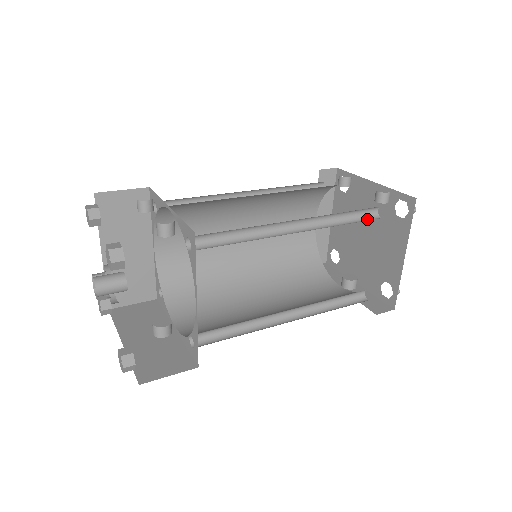
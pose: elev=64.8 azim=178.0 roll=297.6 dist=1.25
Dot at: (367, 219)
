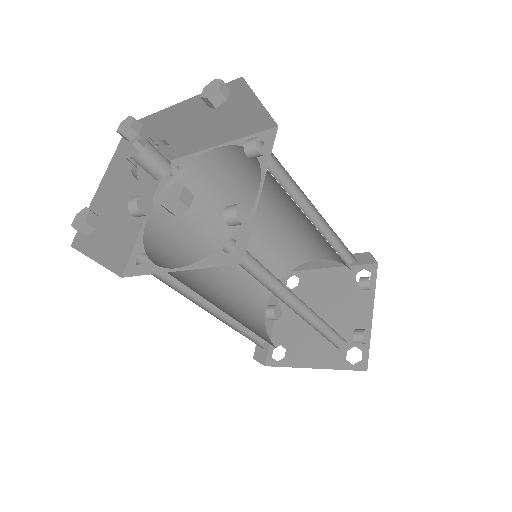
Dot at: (333, 339)
